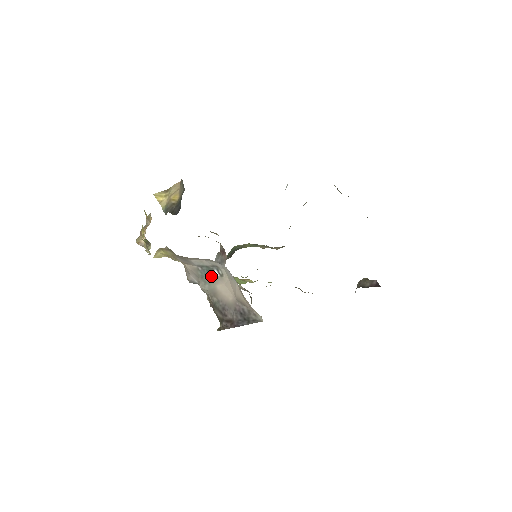
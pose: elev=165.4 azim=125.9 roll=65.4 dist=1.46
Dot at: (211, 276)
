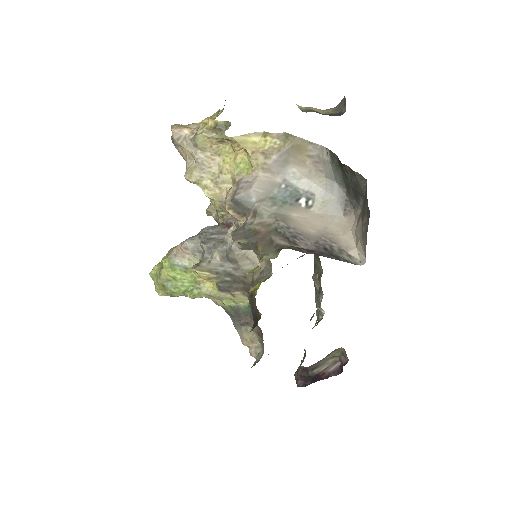
Dot at: (290, 202)
